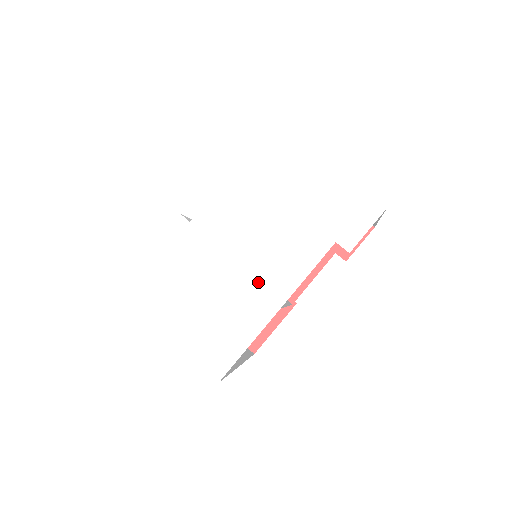
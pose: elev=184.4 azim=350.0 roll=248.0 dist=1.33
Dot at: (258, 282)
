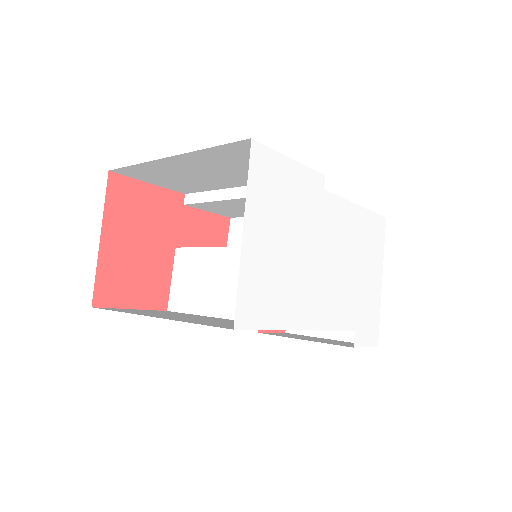
Dot at: (315, 292)
